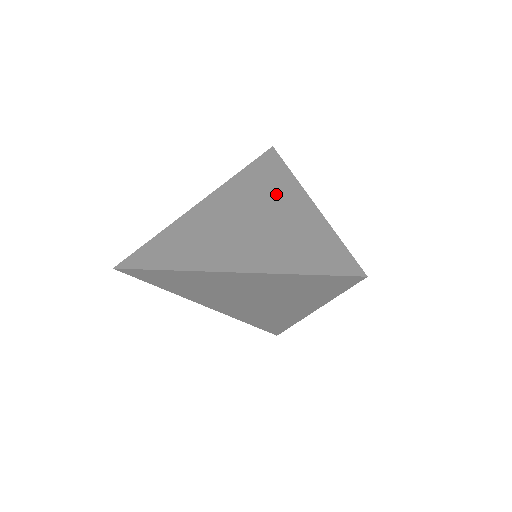
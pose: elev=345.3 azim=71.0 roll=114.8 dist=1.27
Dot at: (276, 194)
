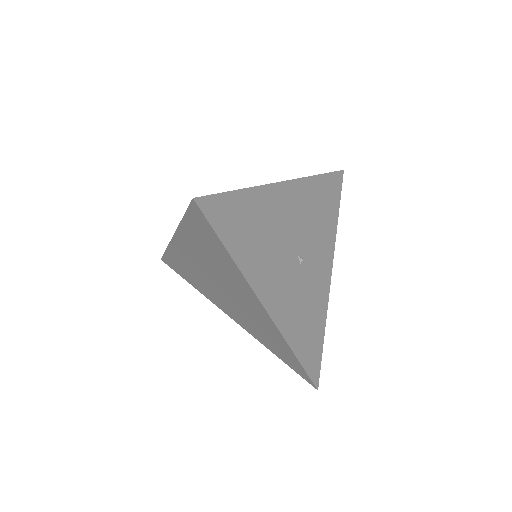
Dot at: occluded
